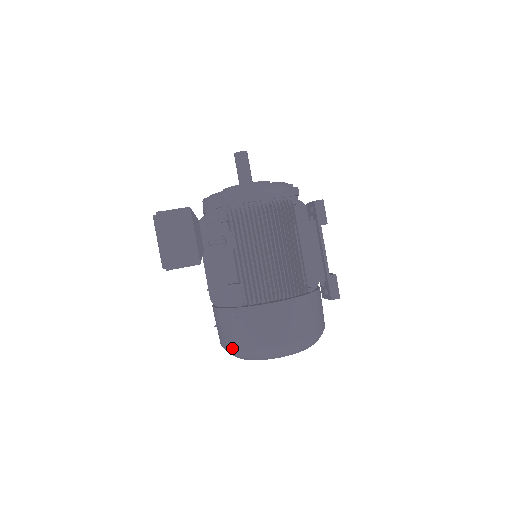
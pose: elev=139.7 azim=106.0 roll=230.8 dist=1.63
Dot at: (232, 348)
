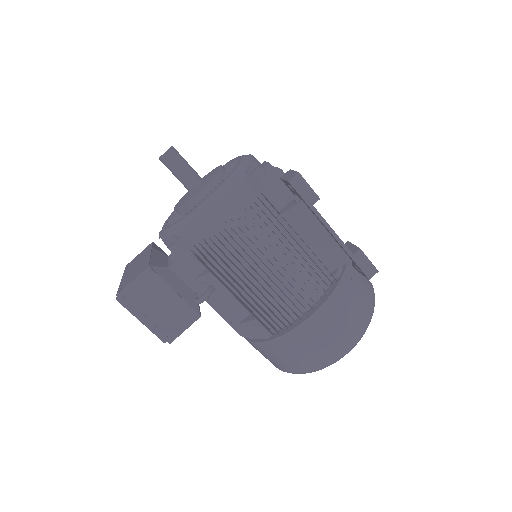
Dot at: occluded
